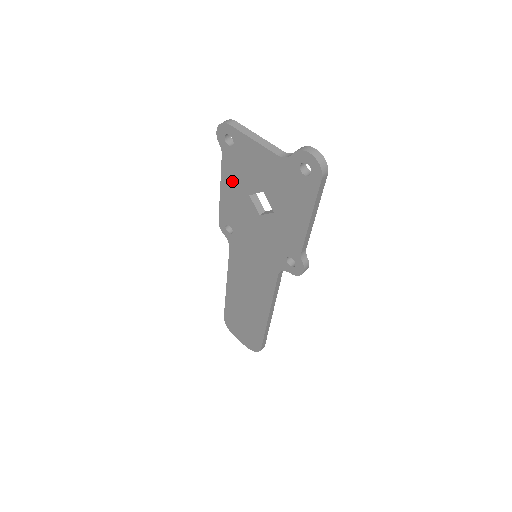
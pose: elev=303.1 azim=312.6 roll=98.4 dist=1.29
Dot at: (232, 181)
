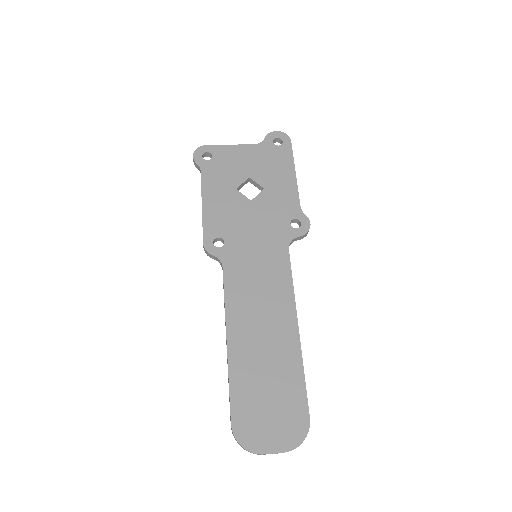
Dot at: (215, 188)
